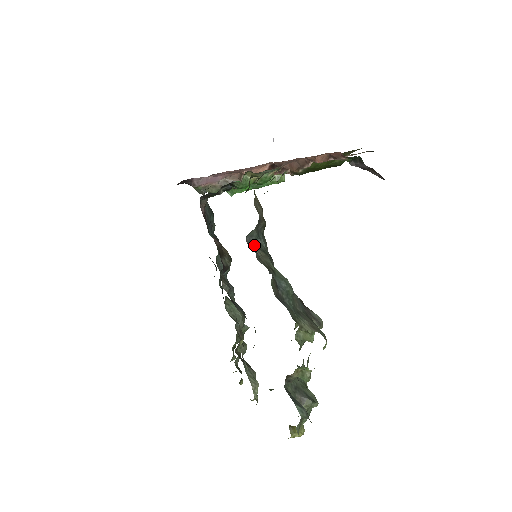
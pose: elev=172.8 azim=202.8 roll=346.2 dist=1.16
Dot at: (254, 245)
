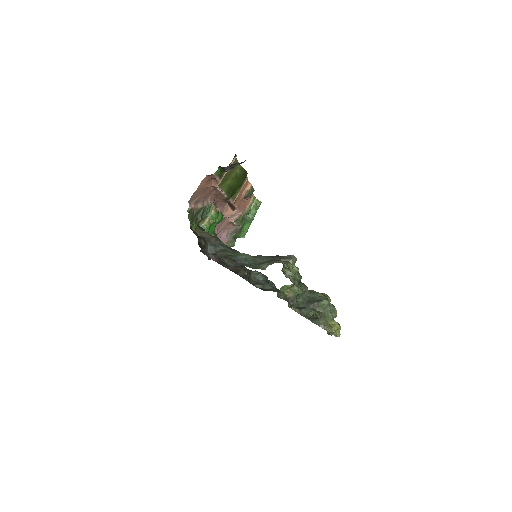
Dot at: (216, 253)
